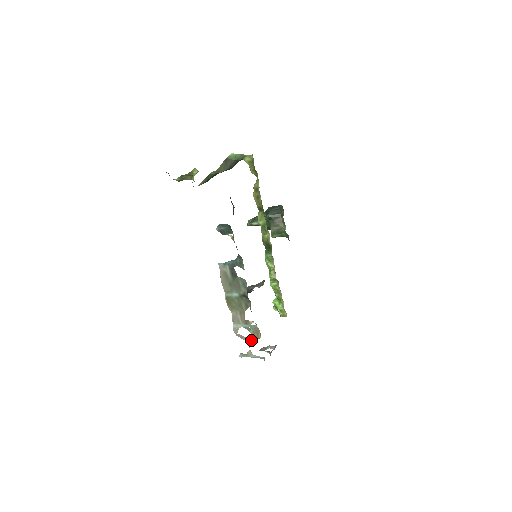
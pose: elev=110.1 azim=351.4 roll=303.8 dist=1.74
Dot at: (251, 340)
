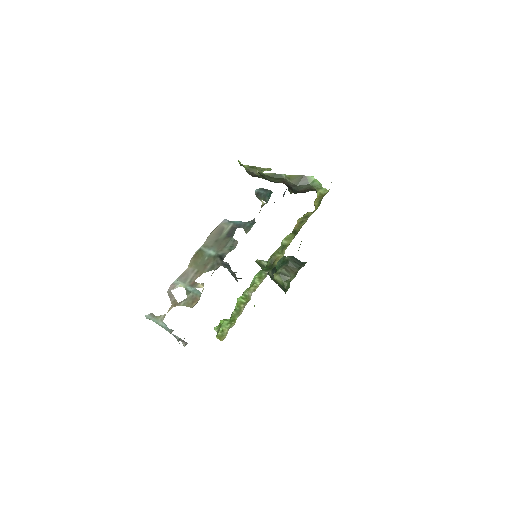
Dot at: (179, 305)
